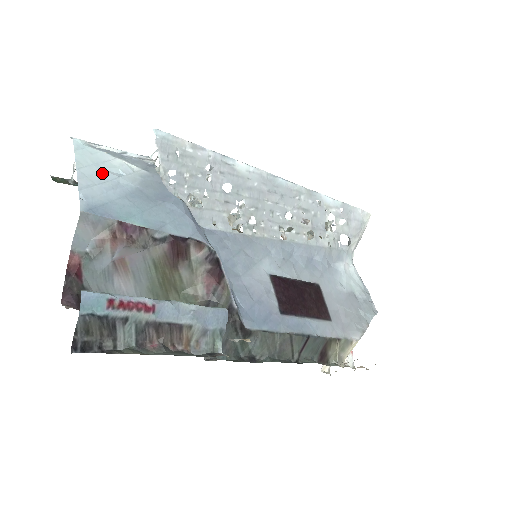
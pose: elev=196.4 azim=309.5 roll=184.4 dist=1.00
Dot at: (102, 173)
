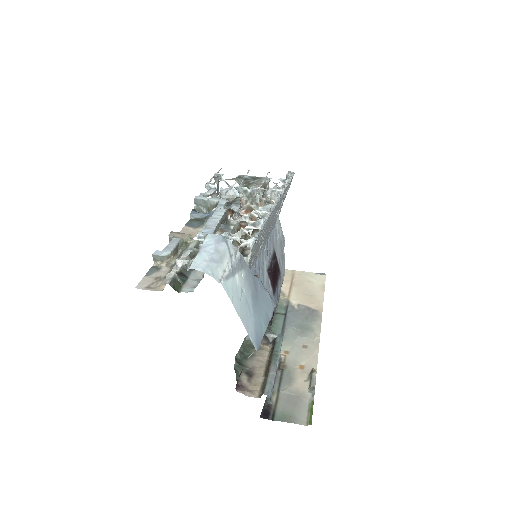
Dot at: (243, 304)
